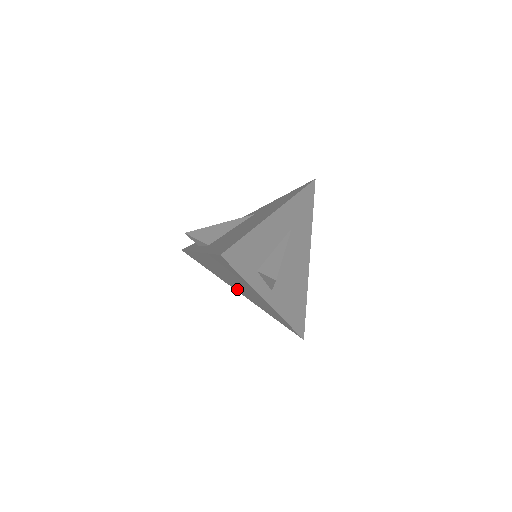
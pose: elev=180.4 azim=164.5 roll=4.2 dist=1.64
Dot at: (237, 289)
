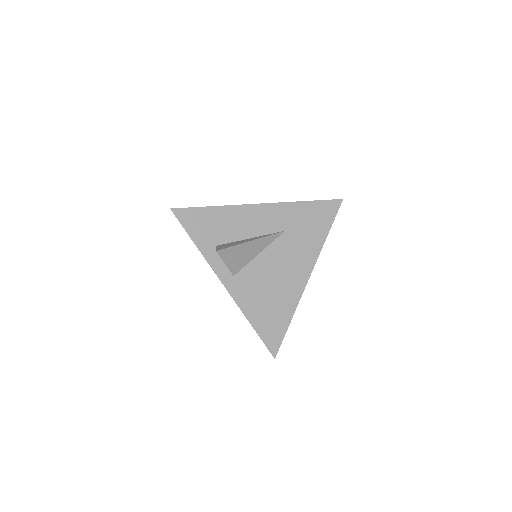
Dot at: occluded
